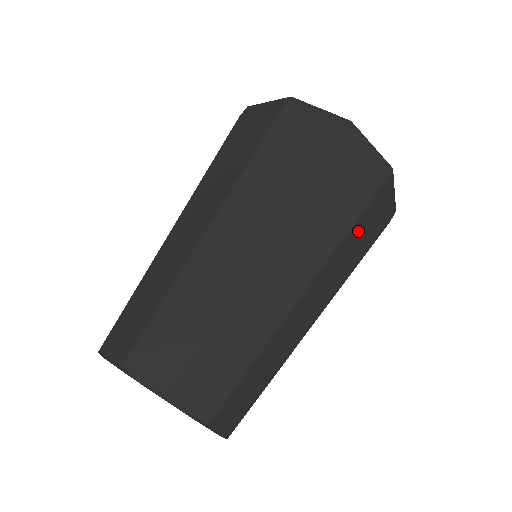
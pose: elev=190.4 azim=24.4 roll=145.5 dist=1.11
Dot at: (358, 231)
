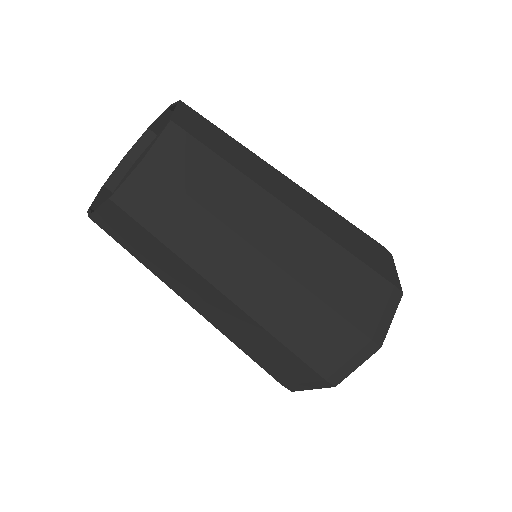
Dot at: (352, 271)
